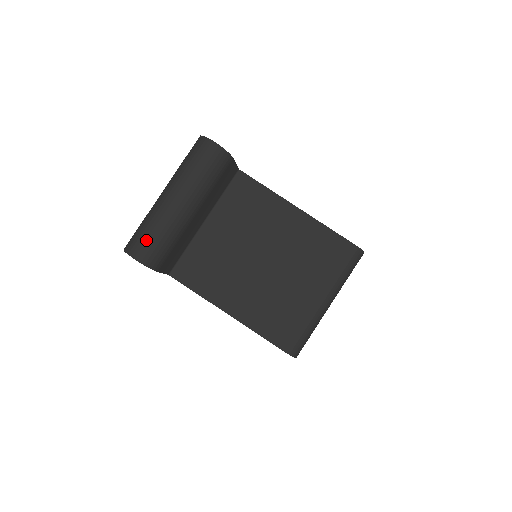
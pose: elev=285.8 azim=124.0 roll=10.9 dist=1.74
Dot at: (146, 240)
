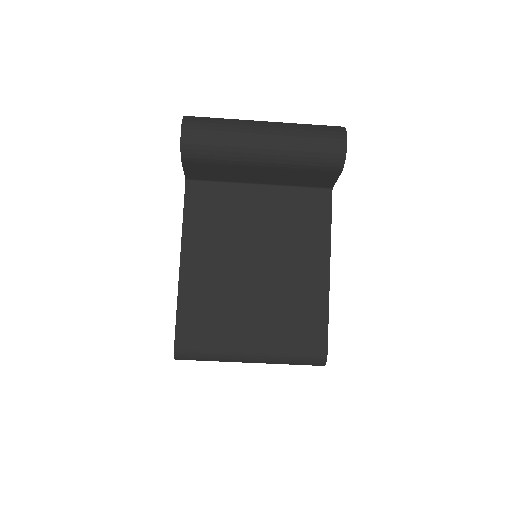
Dot at: (207, 130)
